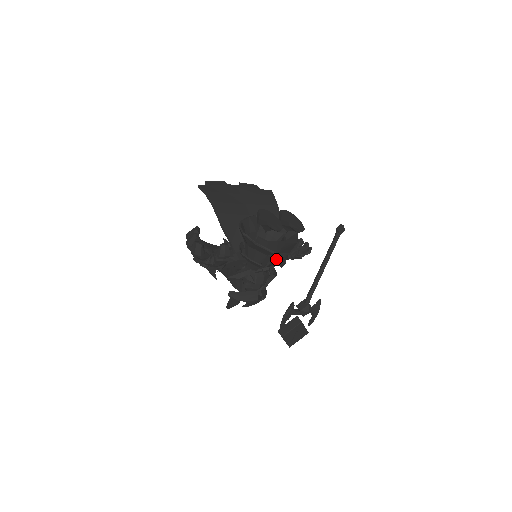
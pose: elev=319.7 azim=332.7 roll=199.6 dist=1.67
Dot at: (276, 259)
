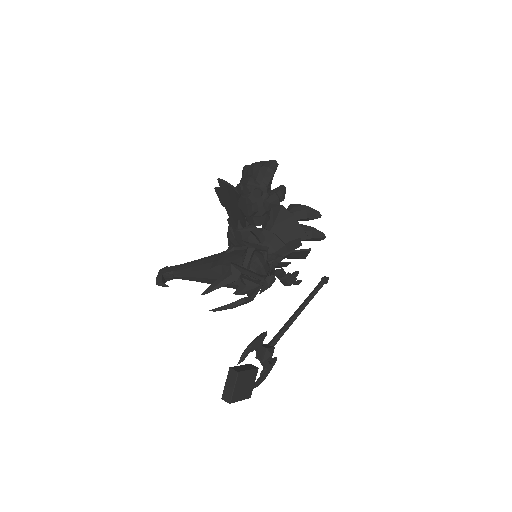
Dot at: (278, 265)
